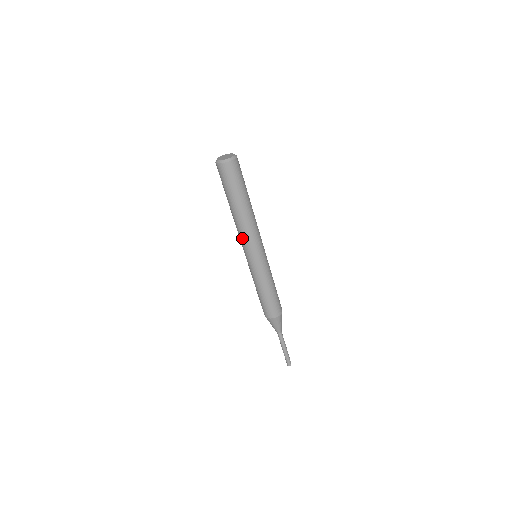
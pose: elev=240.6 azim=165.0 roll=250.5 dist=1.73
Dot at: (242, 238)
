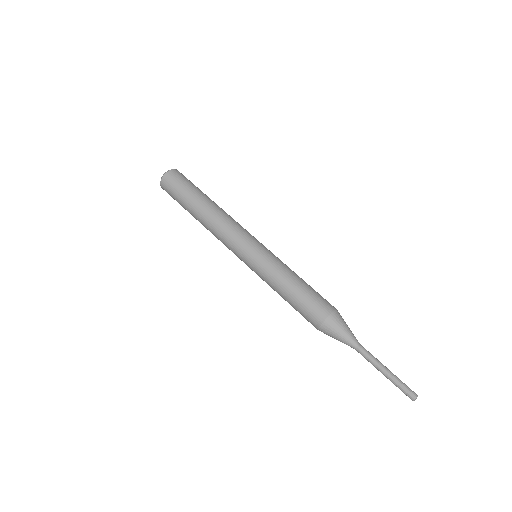
Dot at: (224, 237)
